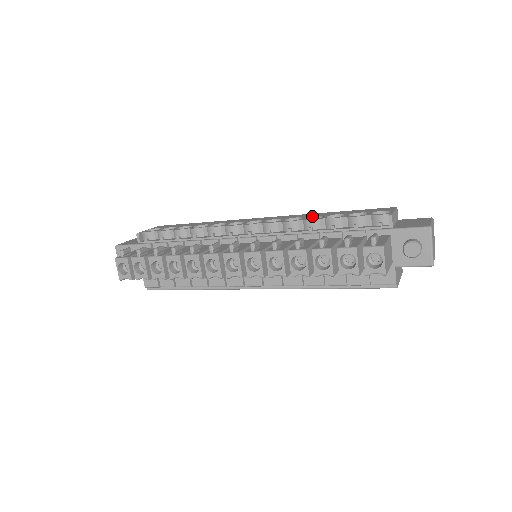
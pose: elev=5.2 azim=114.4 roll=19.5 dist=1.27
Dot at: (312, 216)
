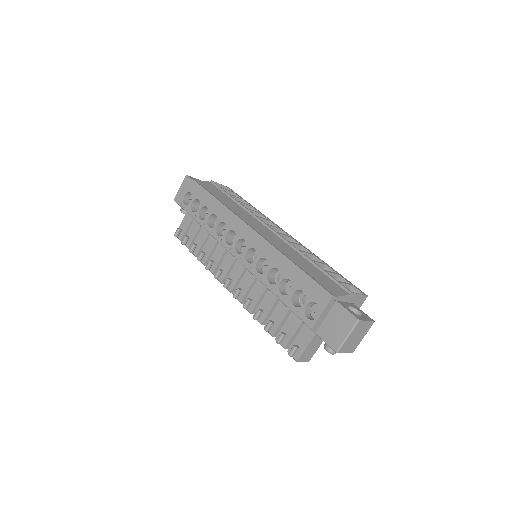
Dot at: (275, 268)
